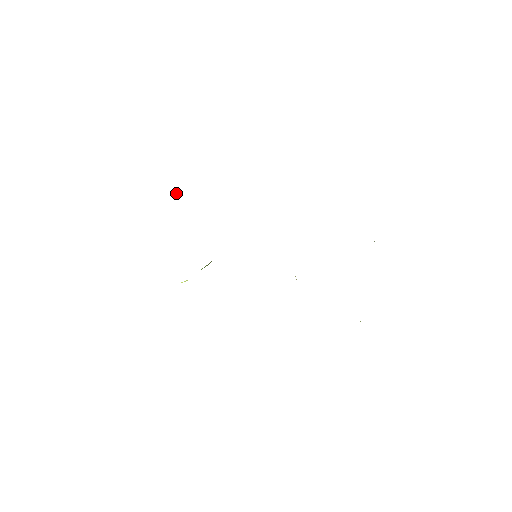
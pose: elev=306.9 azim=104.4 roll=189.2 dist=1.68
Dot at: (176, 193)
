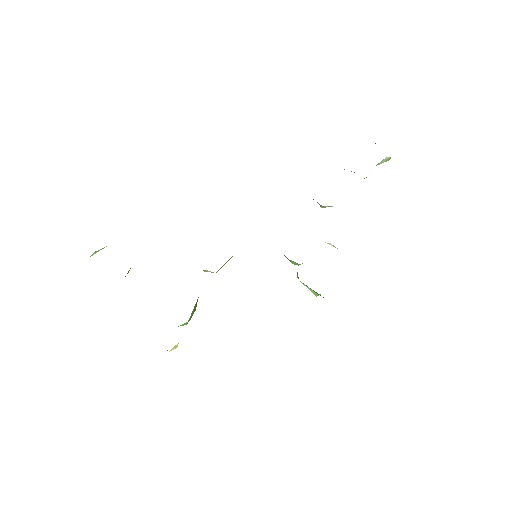
Dot at: occluded
